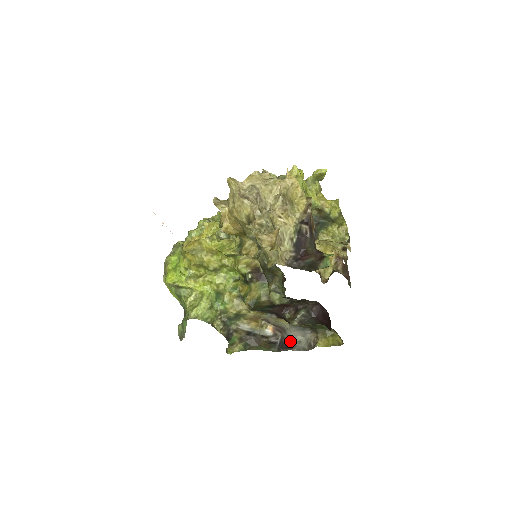
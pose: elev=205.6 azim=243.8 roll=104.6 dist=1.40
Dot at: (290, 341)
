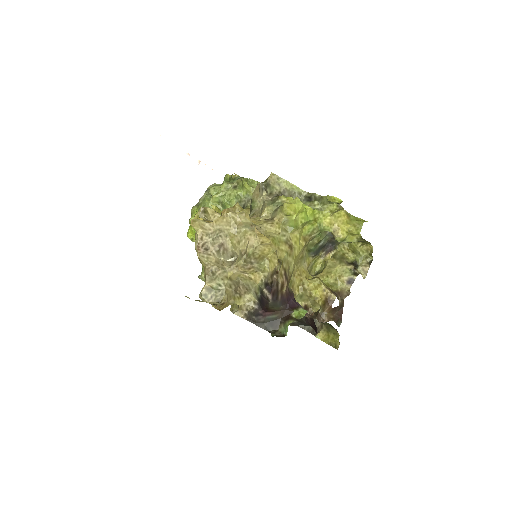
Dot at: occluded
